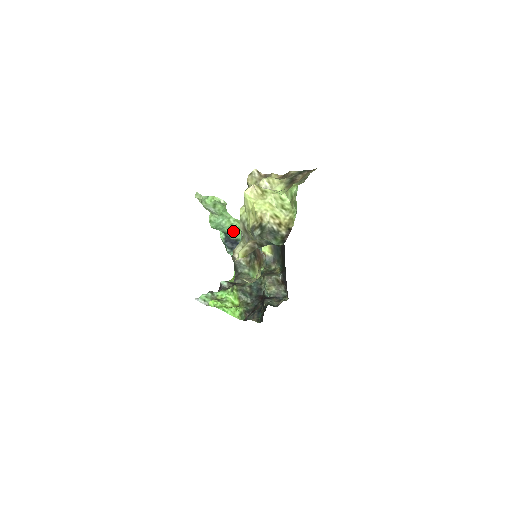
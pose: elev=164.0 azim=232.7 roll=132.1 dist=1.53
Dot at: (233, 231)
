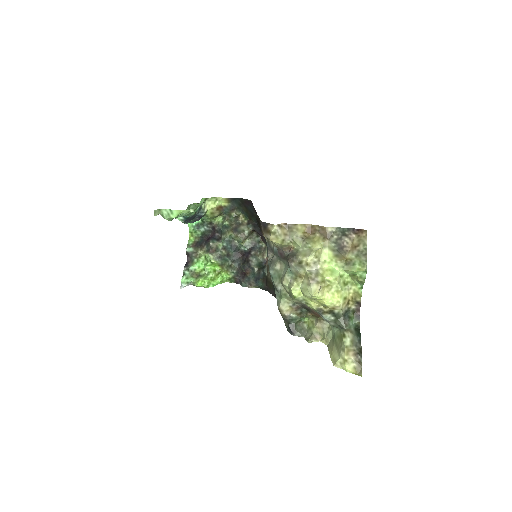
Dot at: (193, 212)
